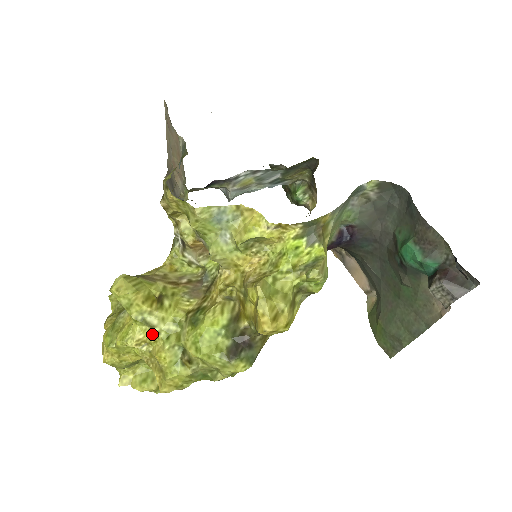
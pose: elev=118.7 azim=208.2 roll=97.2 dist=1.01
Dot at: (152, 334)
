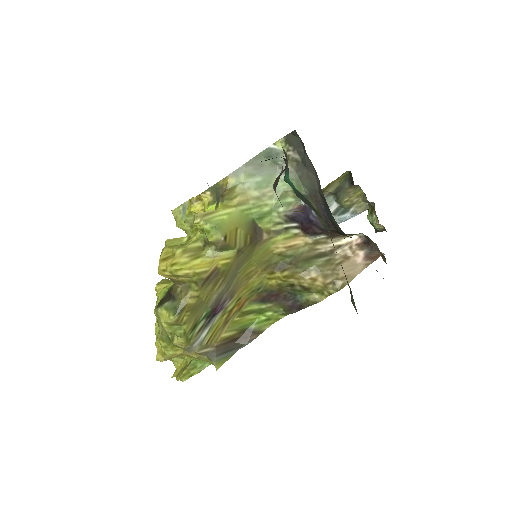
Dot at: occluded
